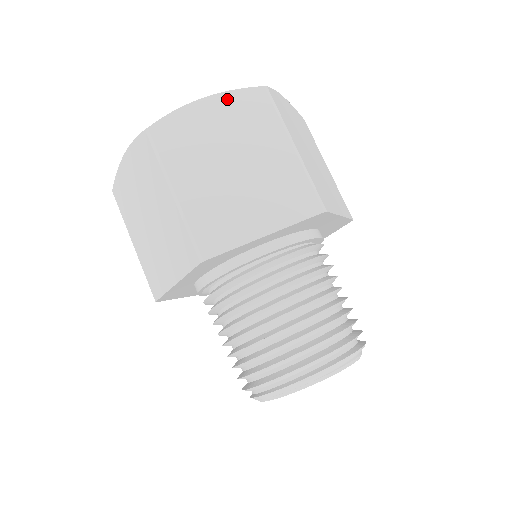
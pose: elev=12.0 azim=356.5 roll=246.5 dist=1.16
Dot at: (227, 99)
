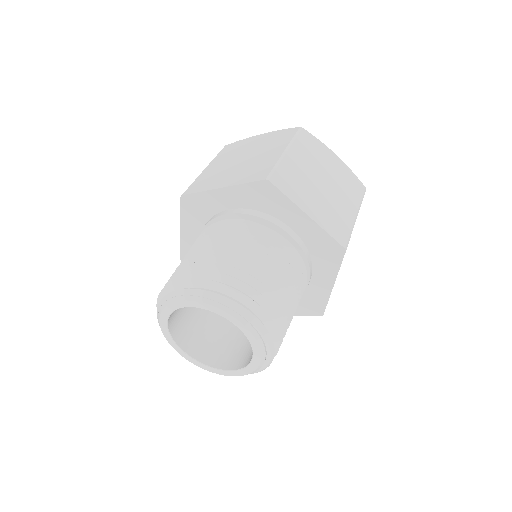
Dot at: (346, 168)
